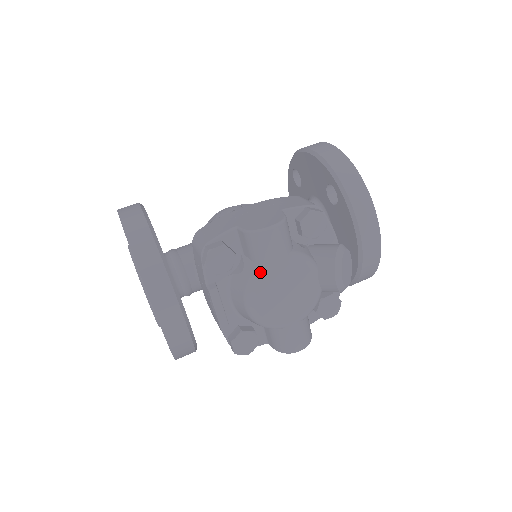
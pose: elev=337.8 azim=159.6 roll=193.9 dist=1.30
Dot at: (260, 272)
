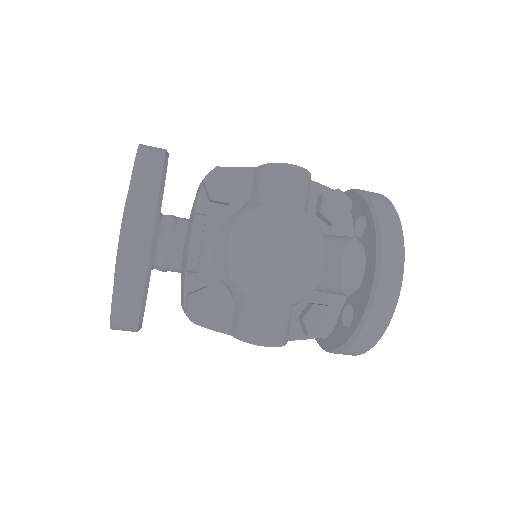
Dot at: (261, 209)
